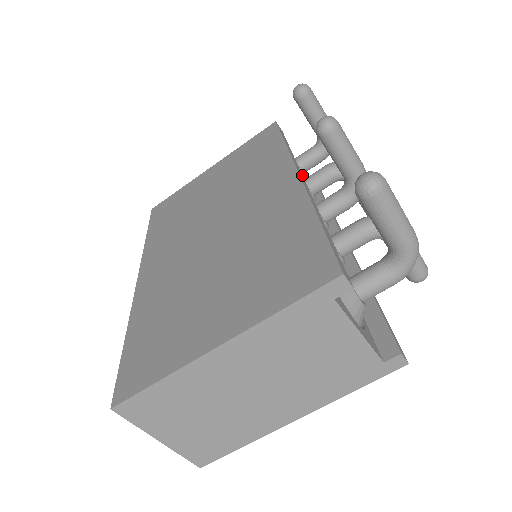
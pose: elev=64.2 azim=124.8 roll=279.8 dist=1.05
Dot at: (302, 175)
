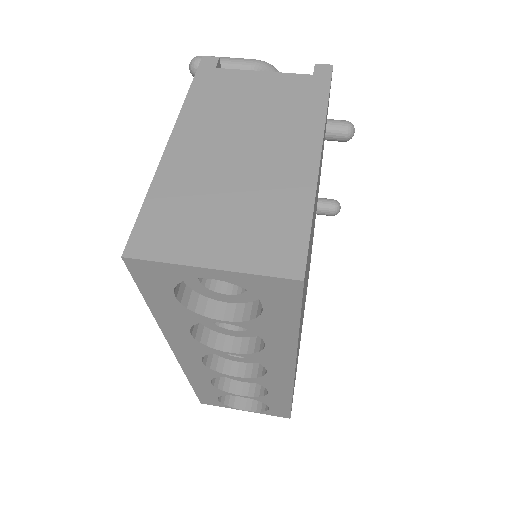
Dot at: occluded
